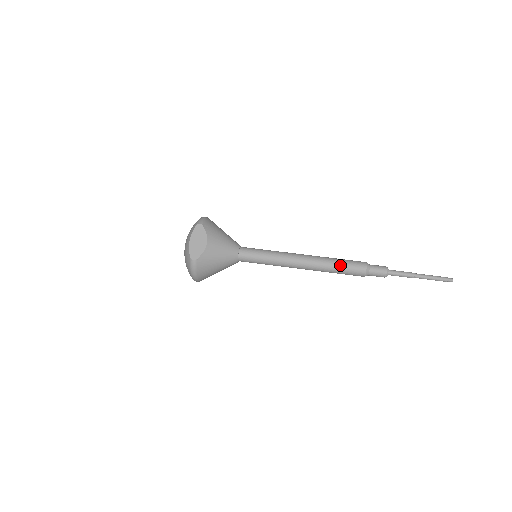
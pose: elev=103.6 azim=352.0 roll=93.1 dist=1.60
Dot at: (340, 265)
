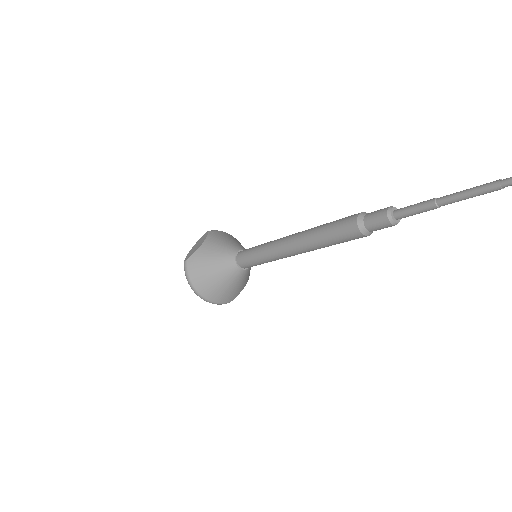
Dot at: (327, 226)
